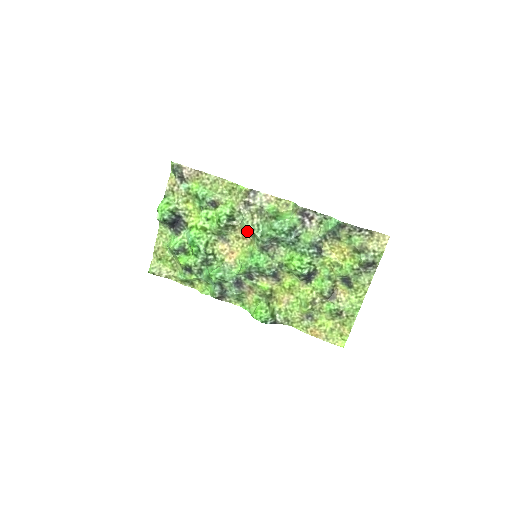
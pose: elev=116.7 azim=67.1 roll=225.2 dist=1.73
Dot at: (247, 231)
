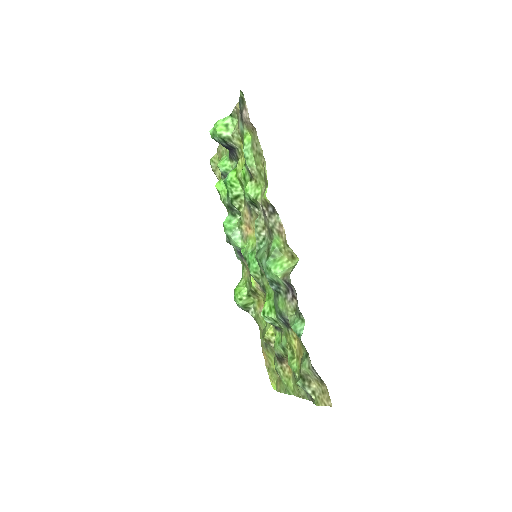
Dot at: occluded
